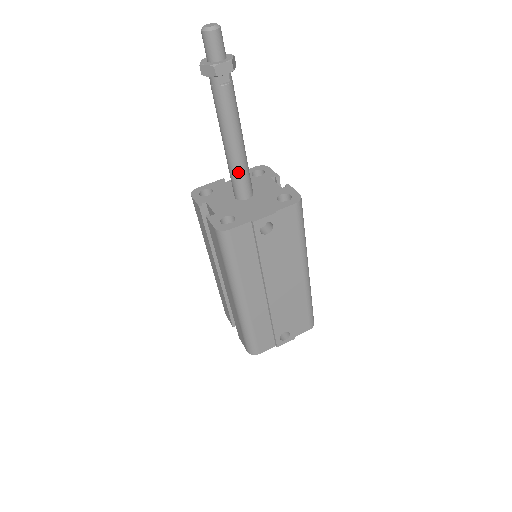
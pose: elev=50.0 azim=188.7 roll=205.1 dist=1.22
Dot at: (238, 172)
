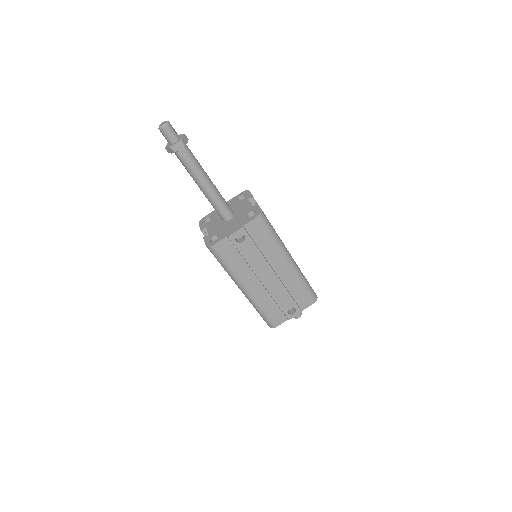
Dot at: (215, 204)
